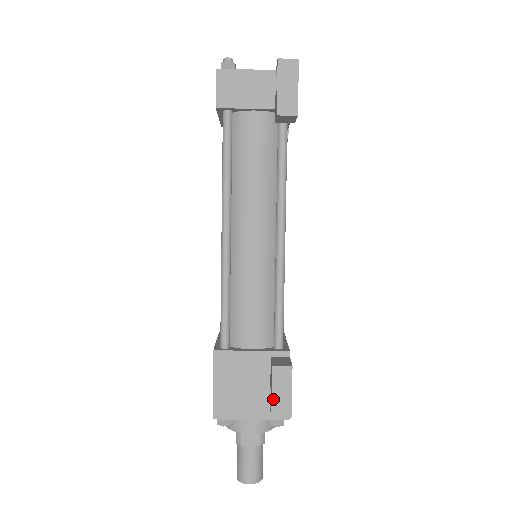
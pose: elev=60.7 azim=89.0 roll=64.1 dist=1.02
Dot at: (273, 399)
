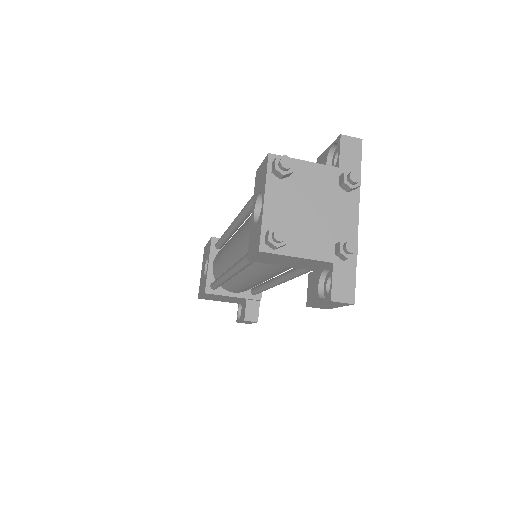
Dot at: occluded
